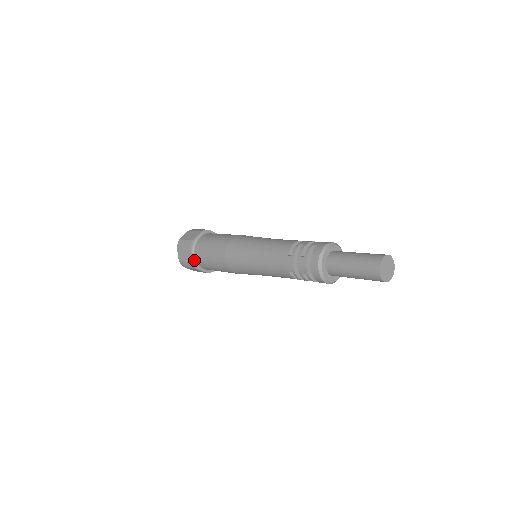
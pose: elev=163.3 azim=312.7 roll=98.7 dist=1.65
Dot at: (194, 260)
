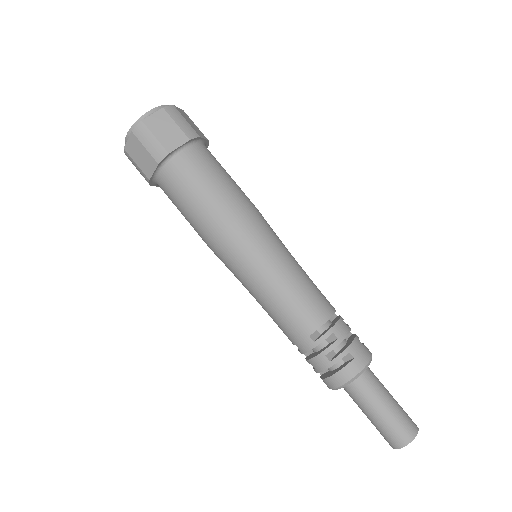
Dot at: (154, 177)
